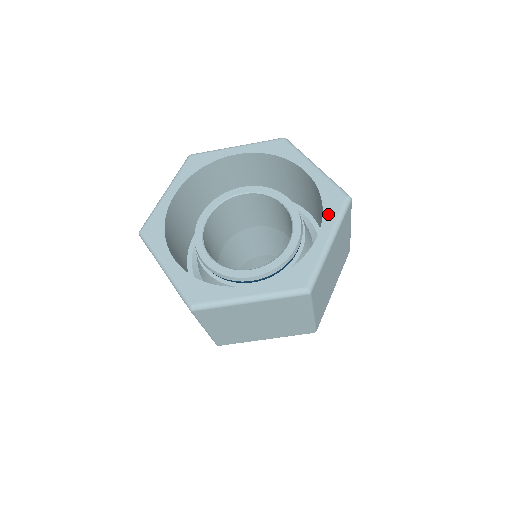
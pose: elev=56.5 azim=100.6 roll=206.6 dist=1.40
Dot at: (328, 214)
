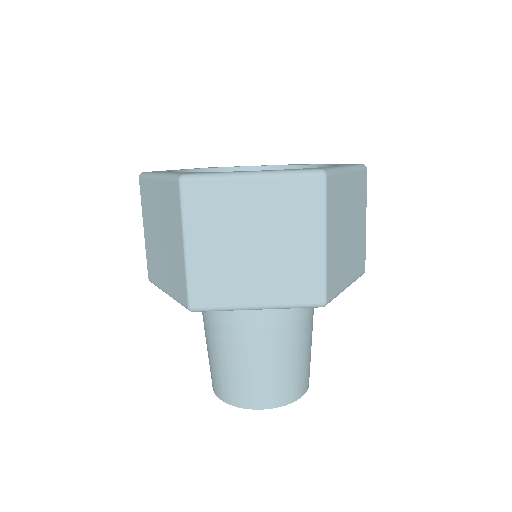
Dot at: occluded
